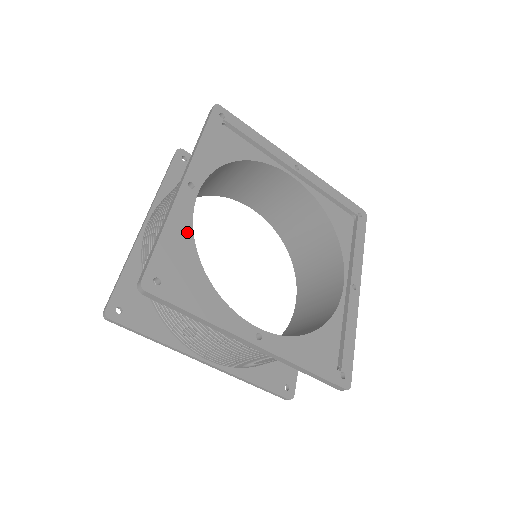
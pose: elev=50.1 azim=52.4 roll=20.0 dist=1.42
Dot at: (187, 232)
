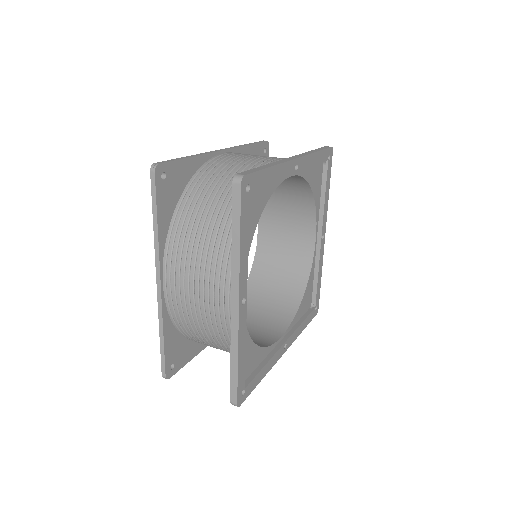
Dot at: (272, 187)
